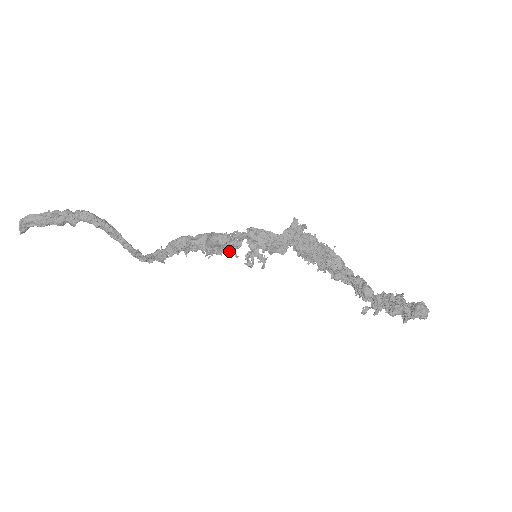
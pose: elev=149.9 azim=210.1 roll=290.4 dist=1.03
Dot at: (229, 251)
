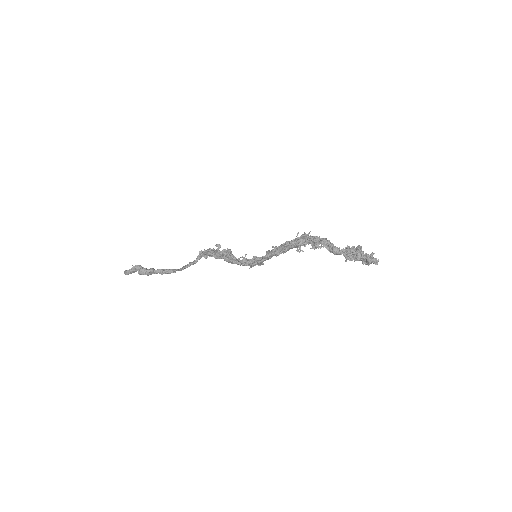
Dot at: (238, 264)
